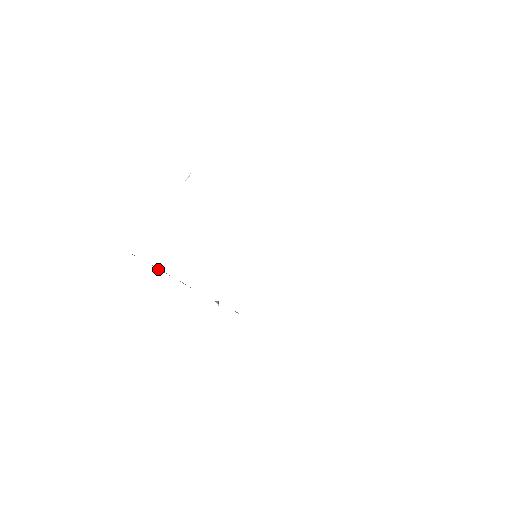
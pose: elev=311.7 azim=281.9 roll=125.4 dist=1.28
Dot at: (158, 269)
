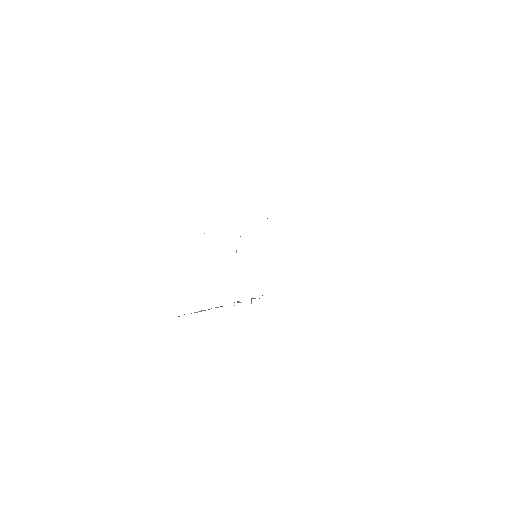
Dot at: occluded
